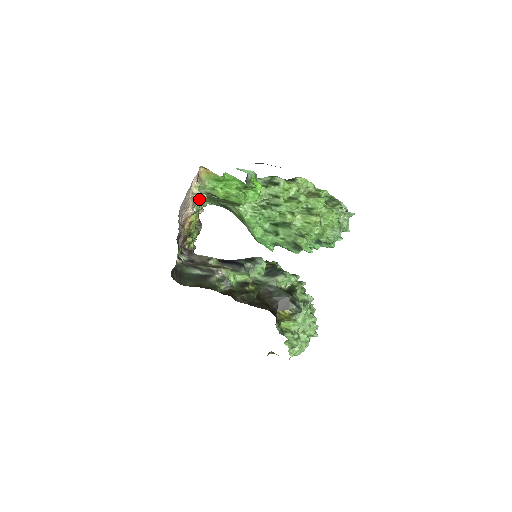
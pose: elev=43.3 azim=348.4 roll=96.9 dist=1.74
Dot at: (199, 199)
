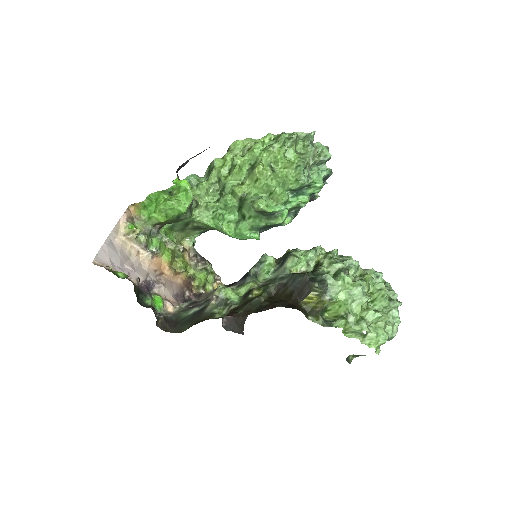
Dot at: (143, 237)
